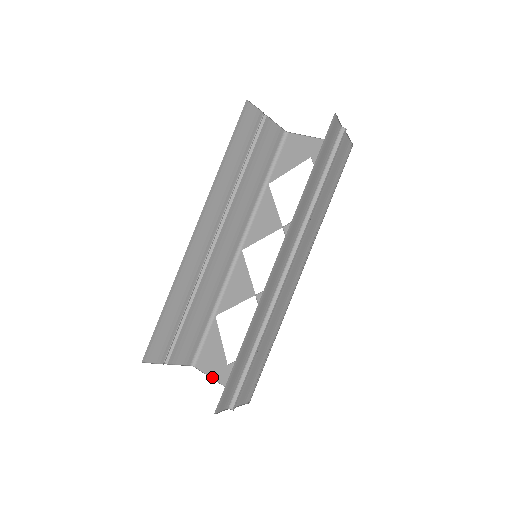
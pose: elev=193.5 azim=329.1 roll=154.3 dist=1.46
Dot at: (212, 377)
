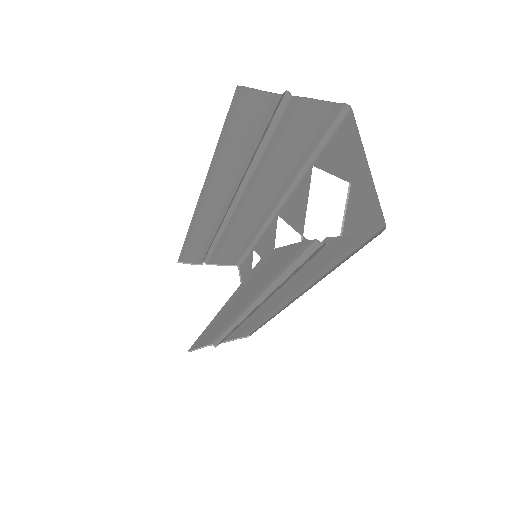
Dot at: occluded
